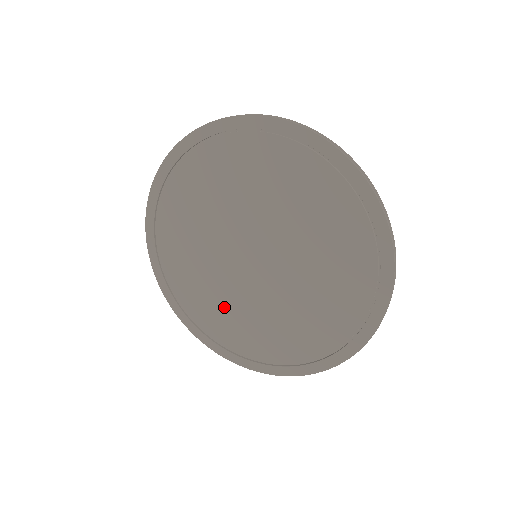
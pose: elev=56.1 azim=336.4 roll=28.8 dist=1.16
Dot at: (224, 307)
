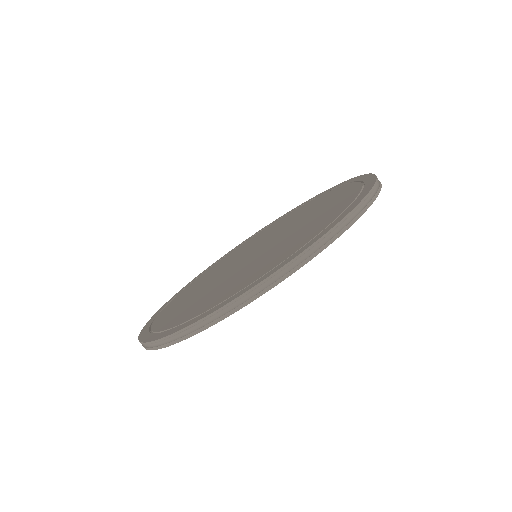
Dot at: (192, 297)
